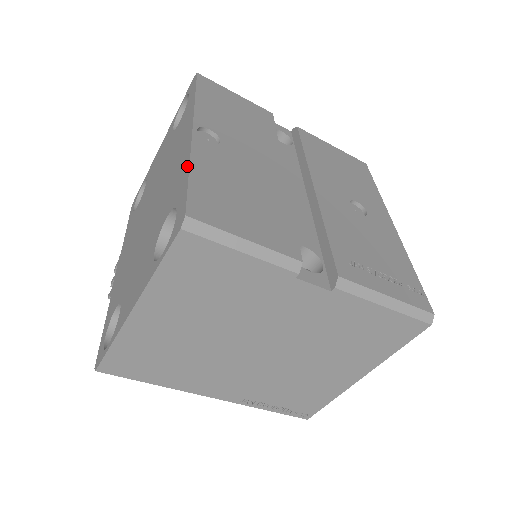
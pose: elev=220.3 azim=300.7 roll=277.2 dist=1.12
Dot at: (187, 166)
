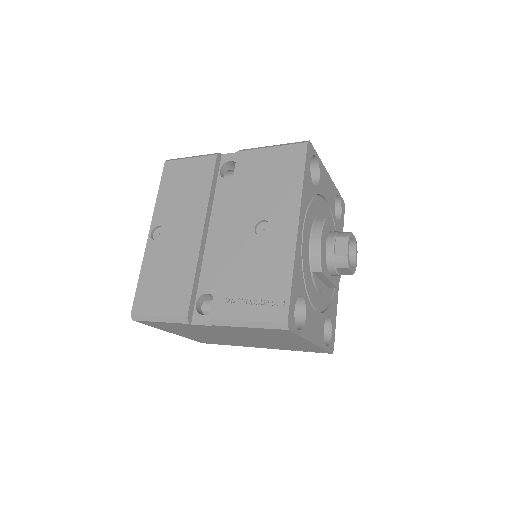
Dot at: (142, 271)
